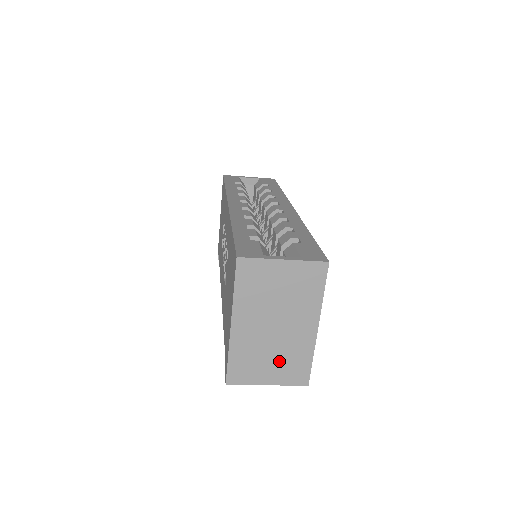
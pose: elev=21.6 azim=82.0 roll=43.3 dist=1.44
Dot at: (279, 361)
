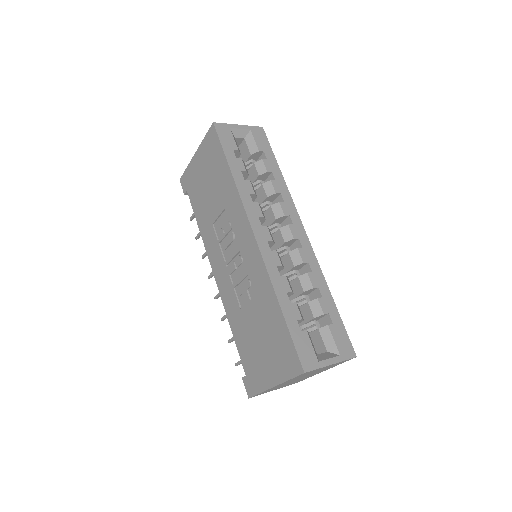
Dot at: occluded
